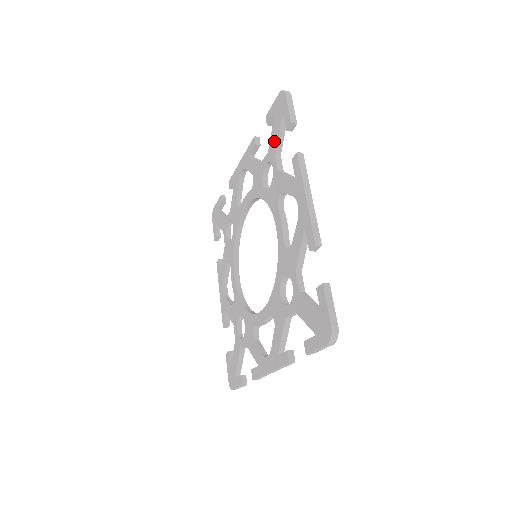
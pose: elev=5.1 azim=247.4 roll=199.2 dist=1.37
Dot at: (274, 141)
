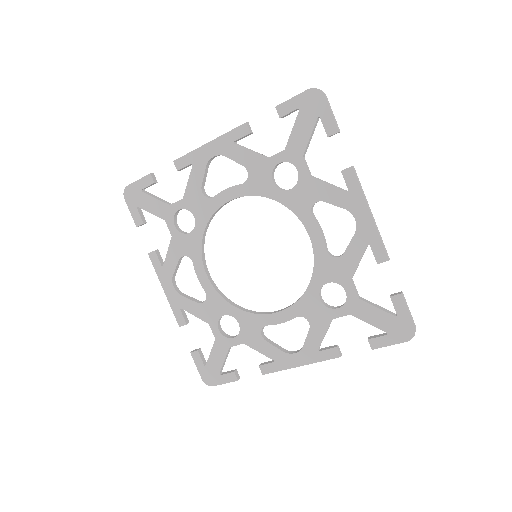
Dot at: (300, 141)
